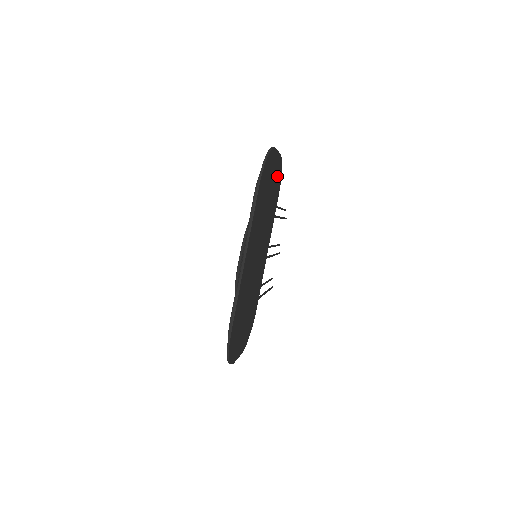
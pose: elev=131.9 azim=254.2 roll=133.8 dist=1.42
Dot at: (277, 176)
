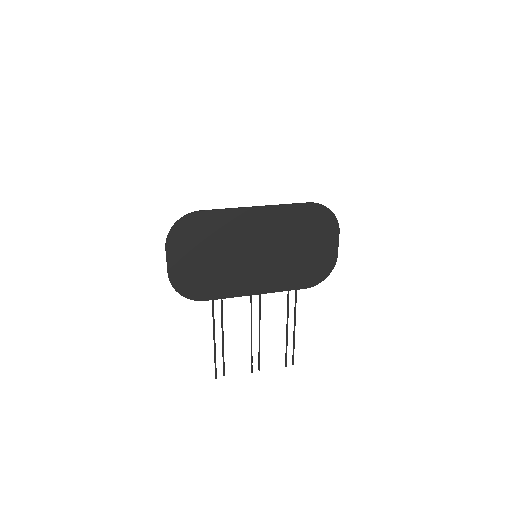
Dot at: (321, 264)
